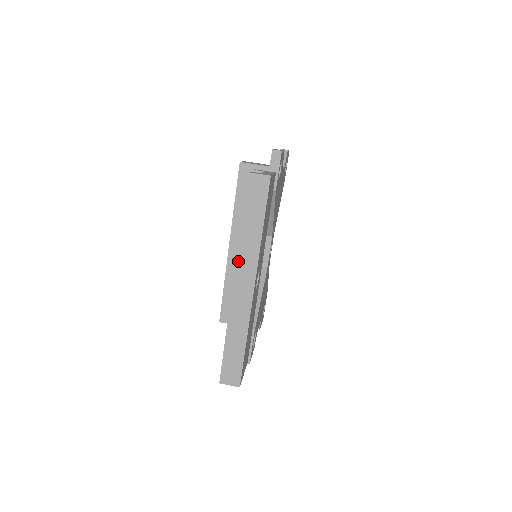
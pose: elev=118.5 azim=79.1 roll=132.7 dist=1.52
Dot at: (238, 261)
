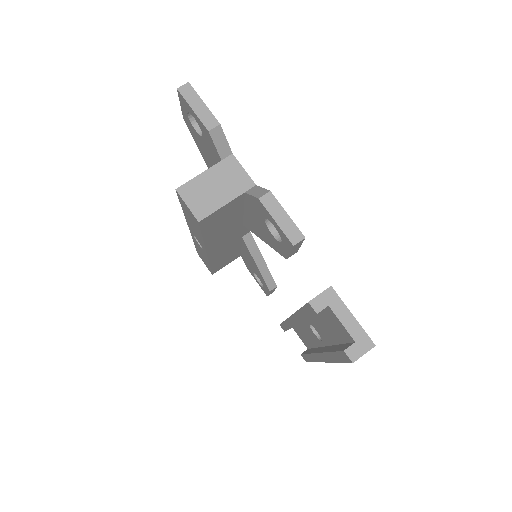
Dot at: occluded
